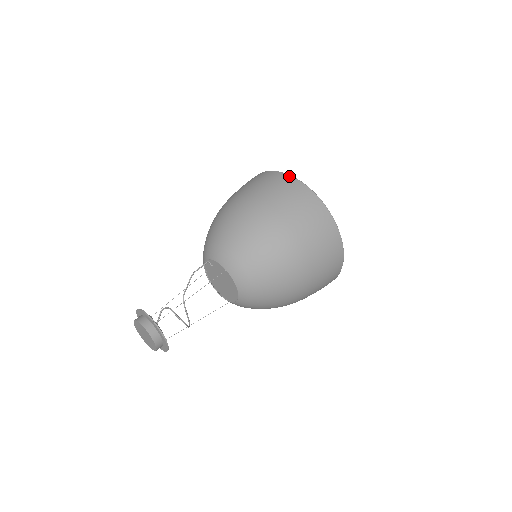
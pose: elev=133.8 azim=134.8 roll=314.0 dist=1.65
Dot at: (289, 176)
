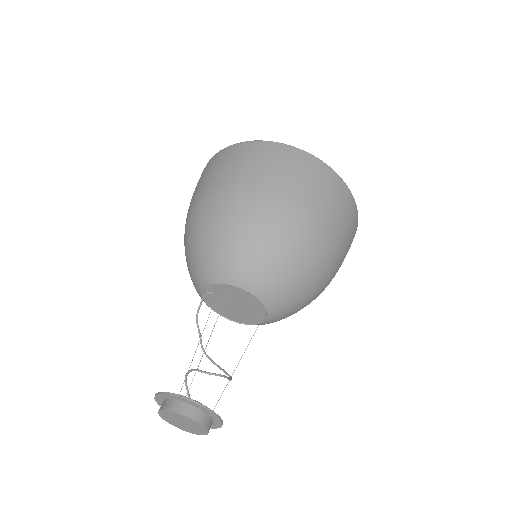
Dot at: (234, 145)
